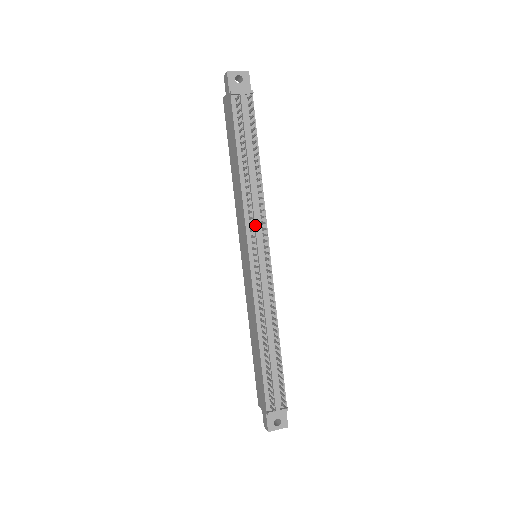
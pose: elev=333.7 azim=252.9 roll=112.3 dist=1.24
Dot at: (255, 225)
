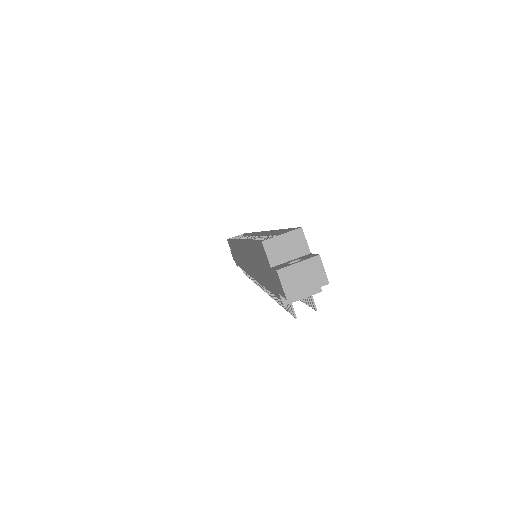
Dot at: occluded
